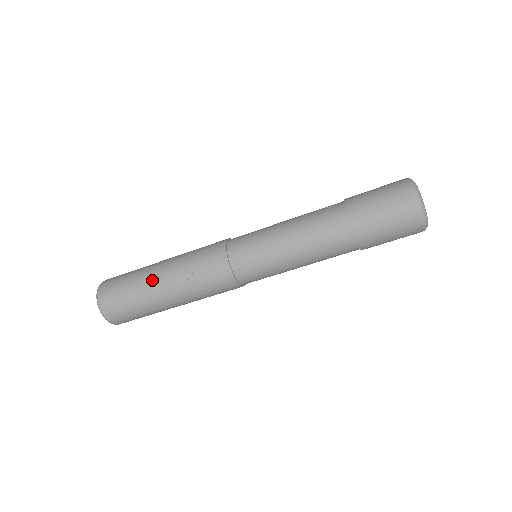
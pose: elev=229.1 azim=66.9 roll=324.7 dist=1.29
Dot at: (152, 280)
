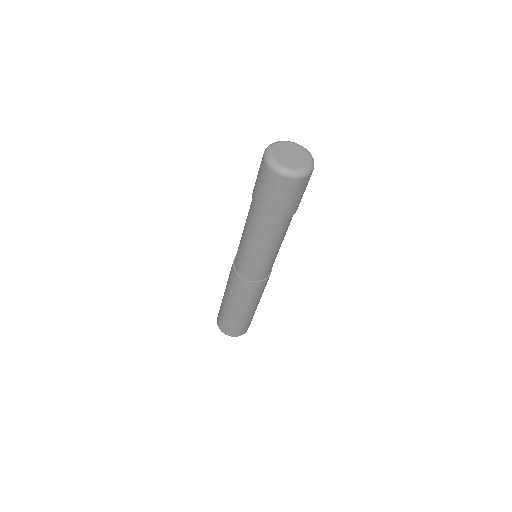
Dot at: (223, 301)
